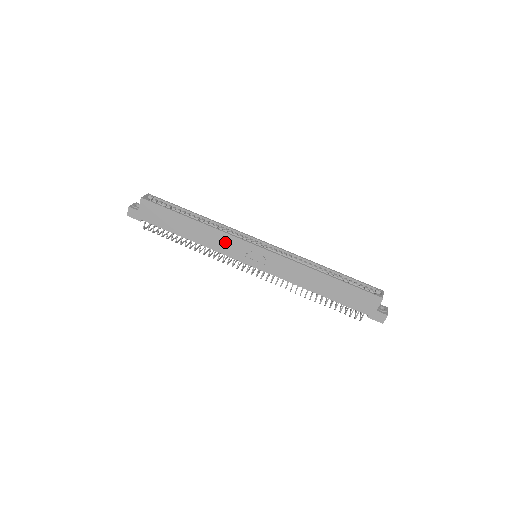
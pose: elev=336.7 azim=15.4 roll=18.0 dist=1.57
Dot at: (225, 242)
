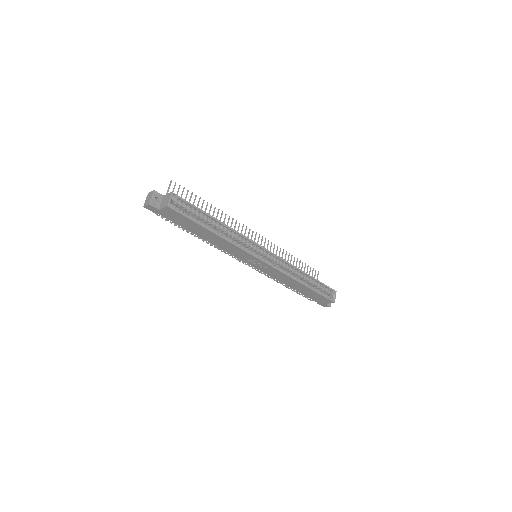
Dot at: (236, 251)
